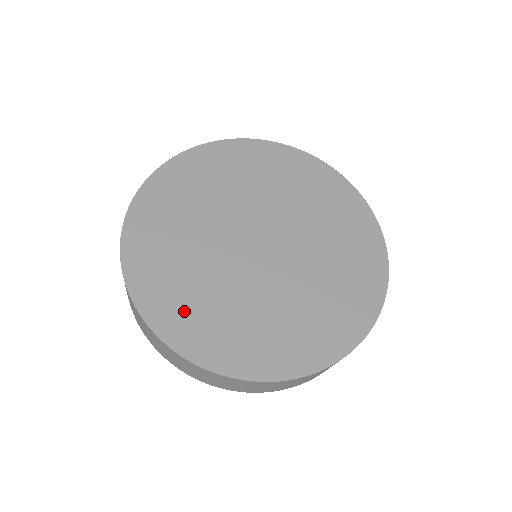
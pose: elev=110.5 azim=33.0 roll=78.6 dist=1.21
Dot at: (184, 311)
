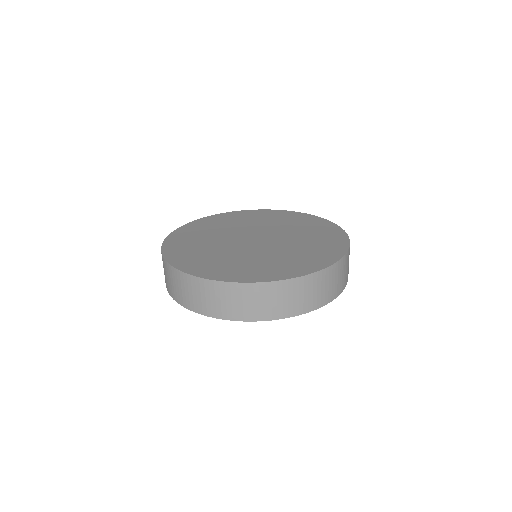
Dot at: (186, 252)
